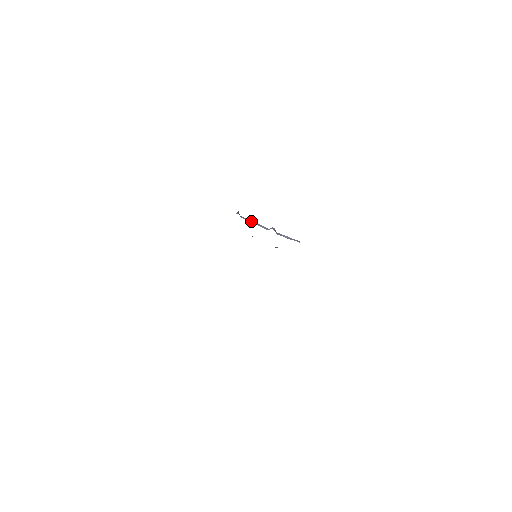
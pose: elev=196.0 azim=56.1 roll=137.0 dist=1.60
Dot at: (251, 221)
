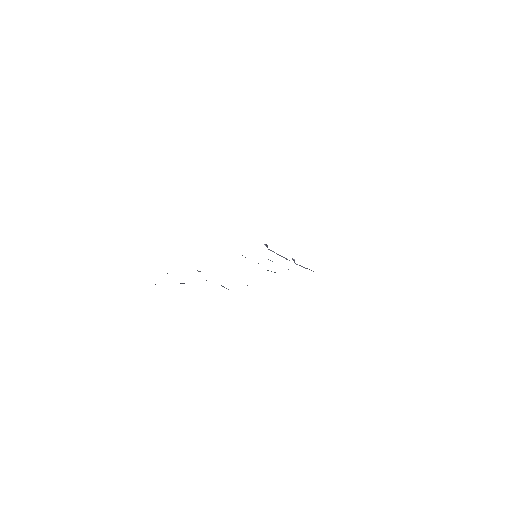
Dot at: (276, 253)
